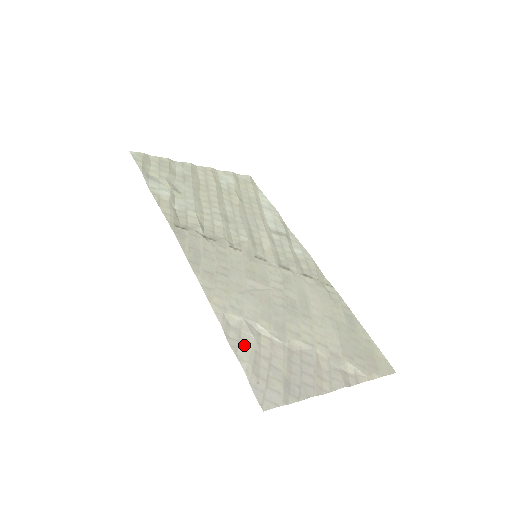
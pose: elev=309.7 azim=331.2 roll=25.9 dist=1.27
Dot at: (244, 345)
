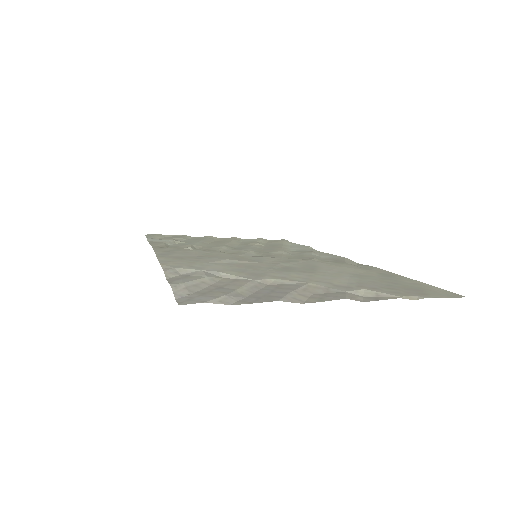
Dot at: (187, 279)
